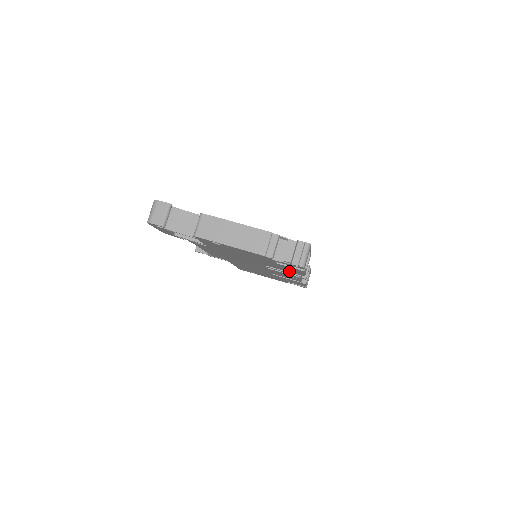
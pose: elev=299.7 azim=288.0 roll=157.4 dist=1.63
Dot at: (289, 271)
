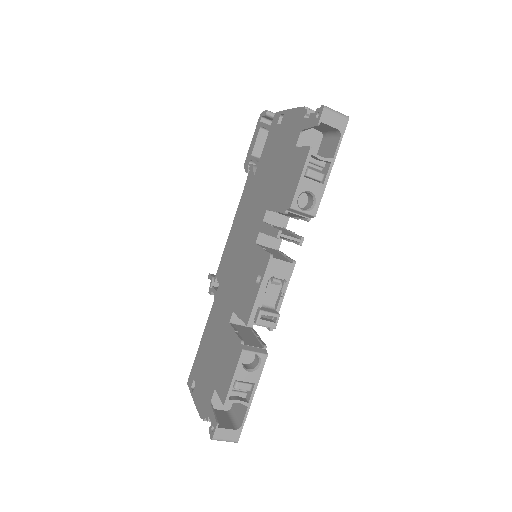
Dot at: (283, 203)
